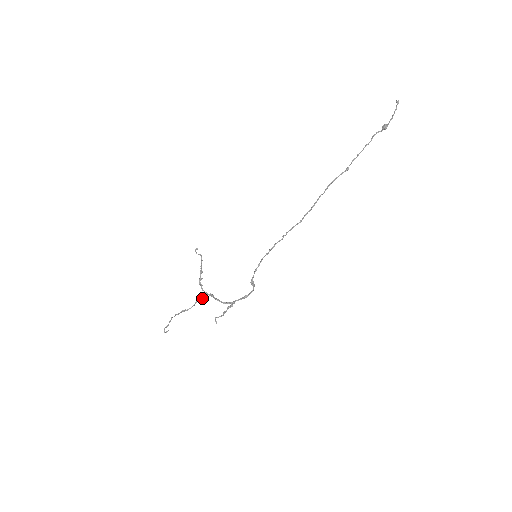
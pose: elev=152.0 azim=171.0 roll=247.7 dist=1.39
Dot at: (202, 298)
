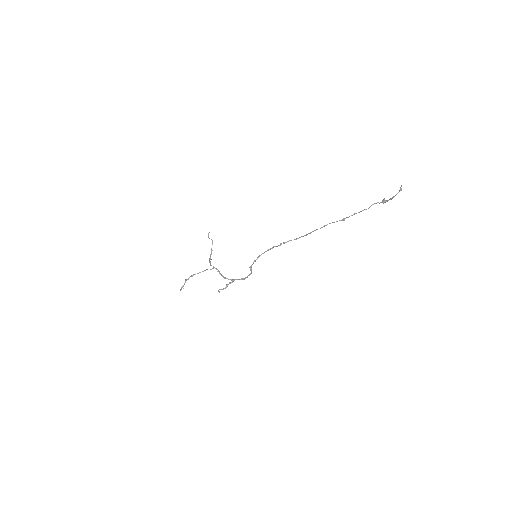
Dot at: (210, 269)
